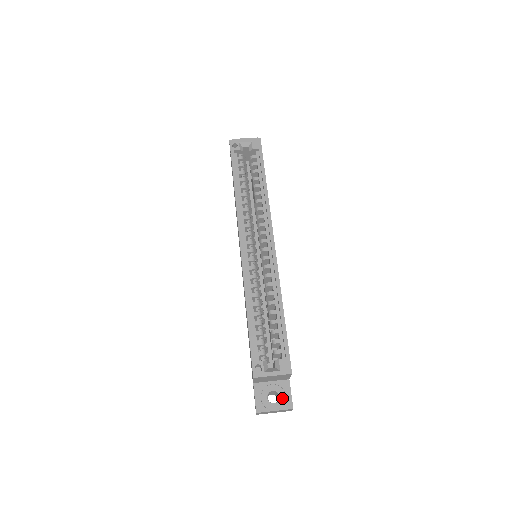
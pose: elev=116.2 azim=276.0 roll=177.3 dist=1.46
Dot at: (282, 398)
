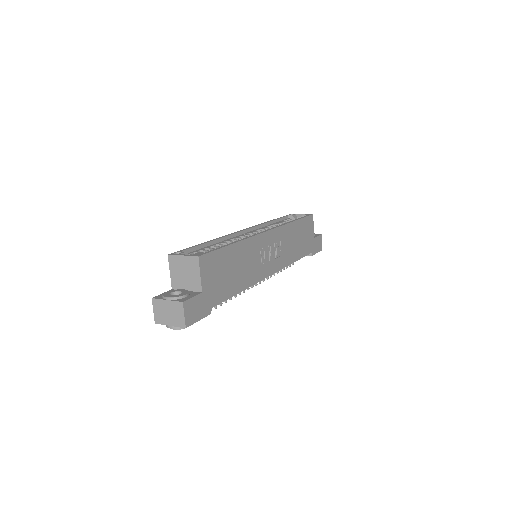
Dot at: (182, 294)
